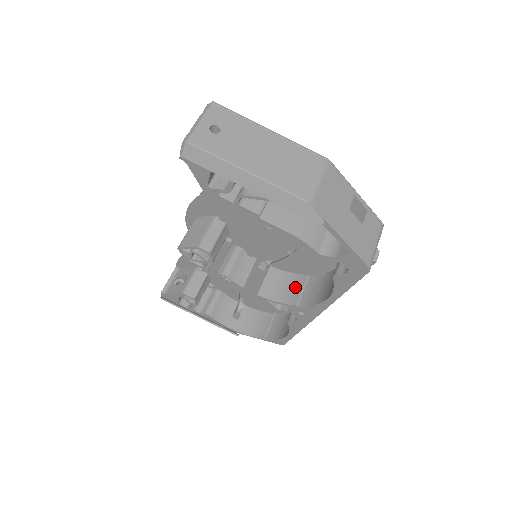
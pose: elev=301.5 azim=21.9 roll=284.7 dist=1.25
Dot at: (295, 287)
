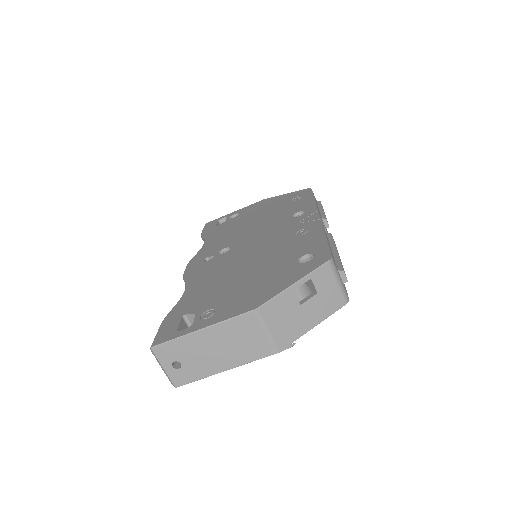
Dot at: occluded
